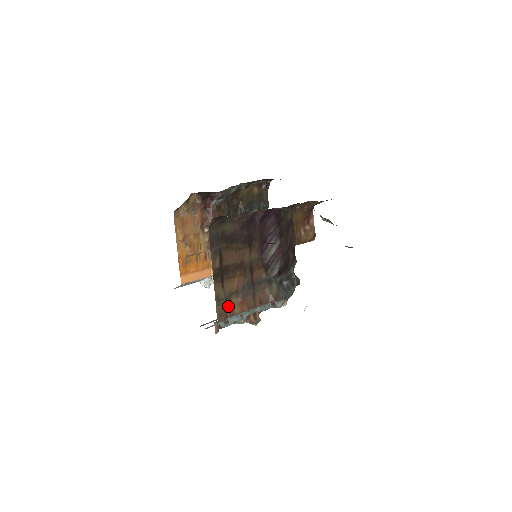
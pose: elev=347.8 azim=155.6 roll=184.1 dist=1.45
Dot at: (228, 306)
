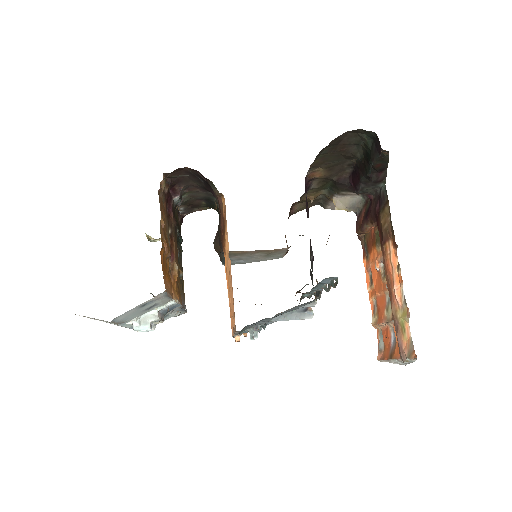
Dot at: occluded
